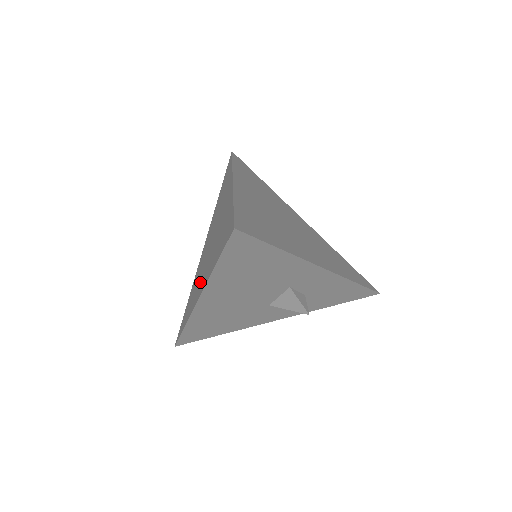
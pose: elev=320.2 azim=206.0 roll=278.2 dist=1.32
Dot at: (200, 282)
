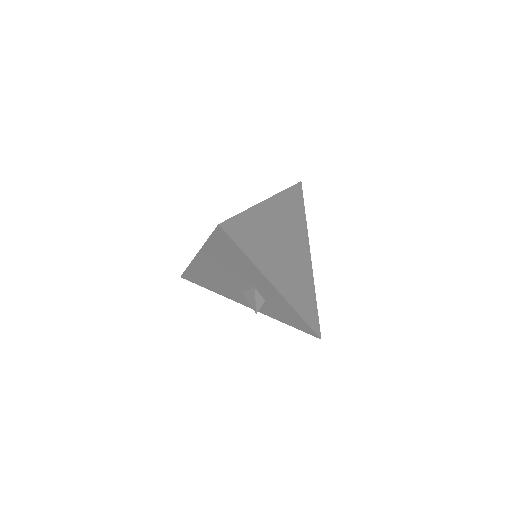
Dot at: occluded
